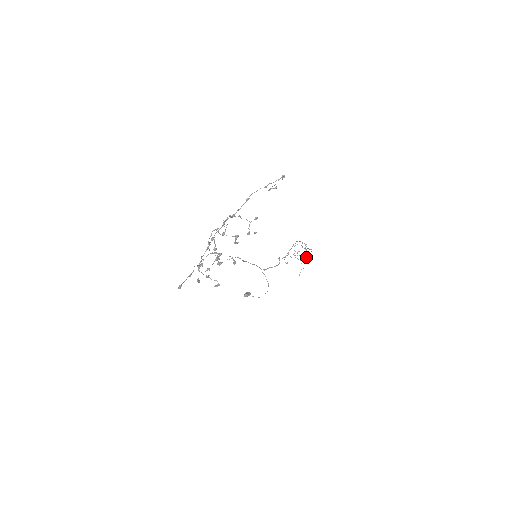
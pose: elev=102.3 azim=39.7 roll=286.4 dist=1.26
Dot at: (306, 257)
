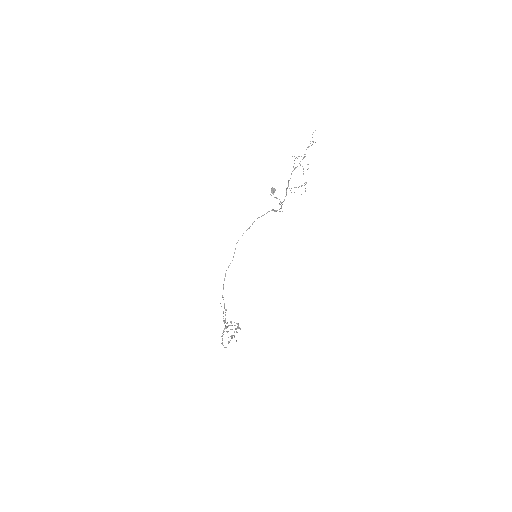
Dot at: (307, 169)
